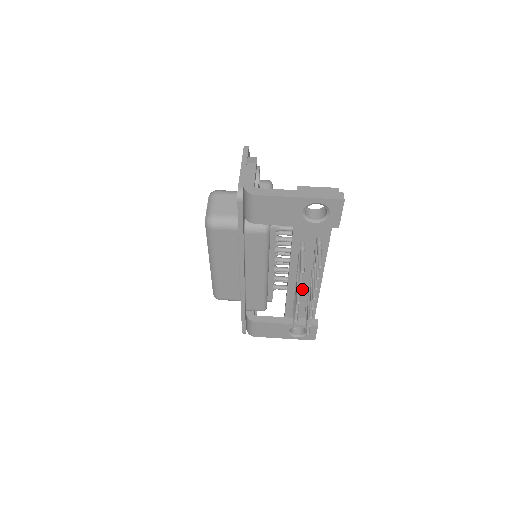
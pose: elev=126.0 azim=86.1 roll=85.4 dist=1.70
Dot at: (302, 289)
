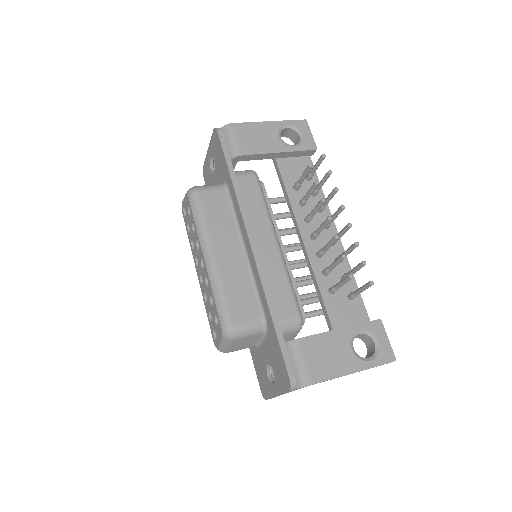
Dot at: (328, 262)
